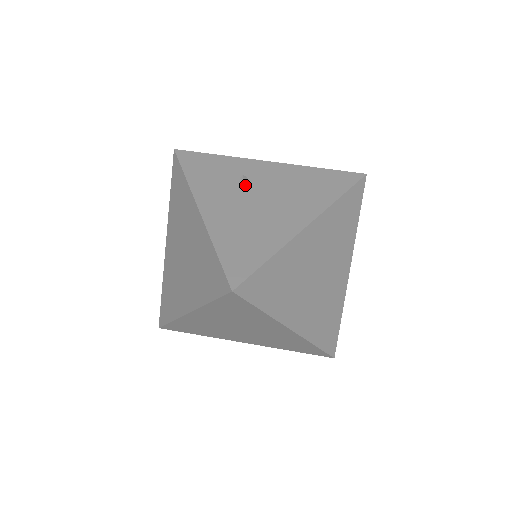
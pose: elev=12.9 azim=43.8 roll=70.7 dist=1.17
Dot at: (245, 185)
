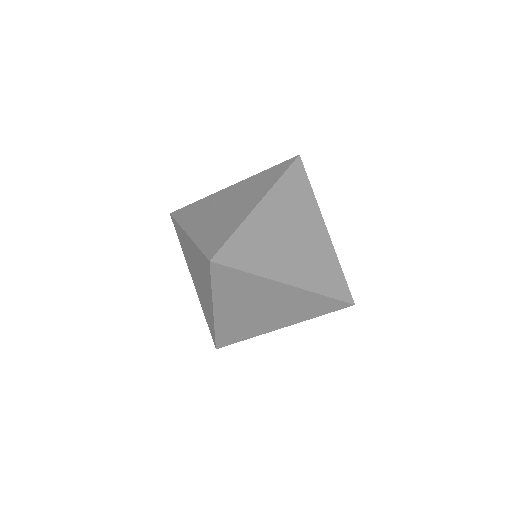
Dot at: (216, 206)
